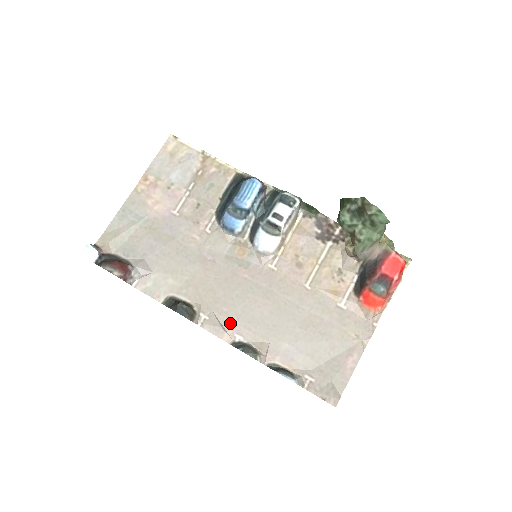
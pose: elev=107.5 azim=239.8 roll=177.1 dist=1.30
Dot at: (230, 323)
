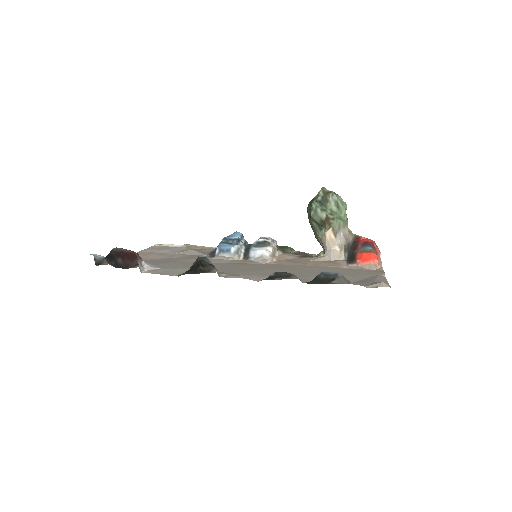
Dot at: (252, 276)
